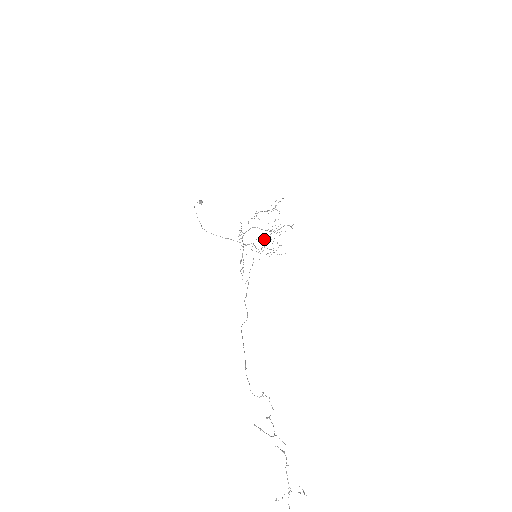
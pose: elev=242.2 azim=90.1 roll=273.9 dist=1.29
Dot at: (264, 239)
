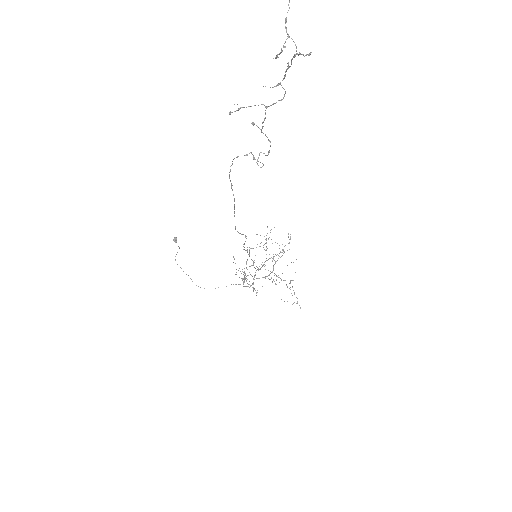
Dot at: (276, 284)
